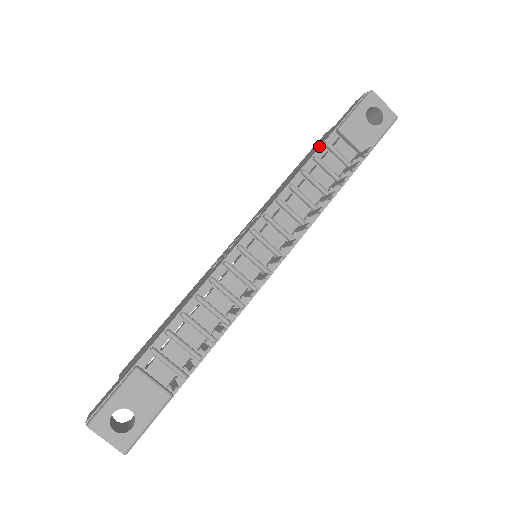
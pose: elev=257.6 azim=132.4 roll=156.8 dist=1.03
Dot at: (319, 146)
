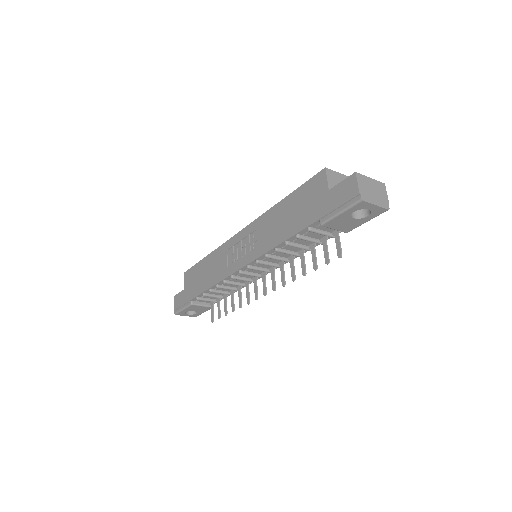
Dot at: (303, 225)
